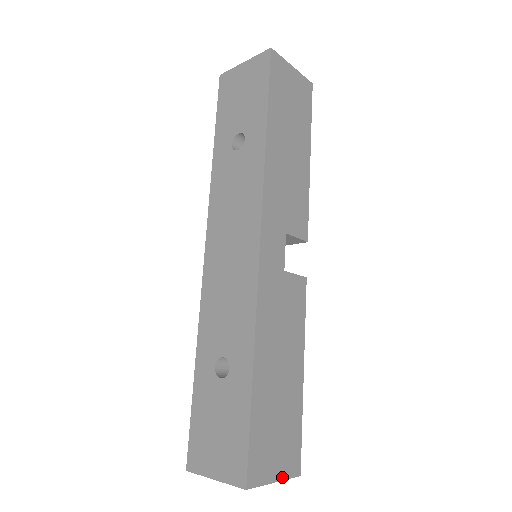
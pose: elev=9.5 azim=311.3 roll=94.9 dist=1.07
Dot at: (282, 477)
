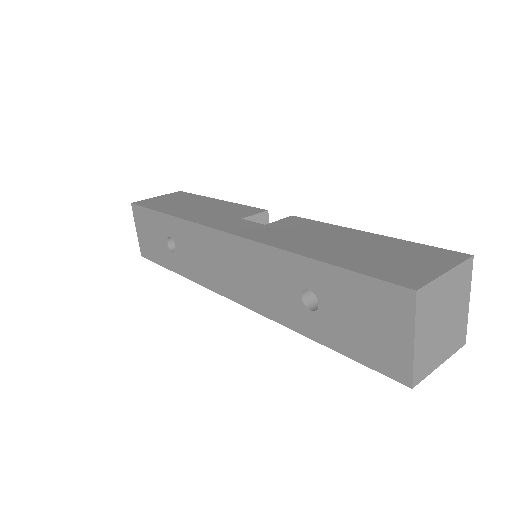
Dot at: (450, 267)
